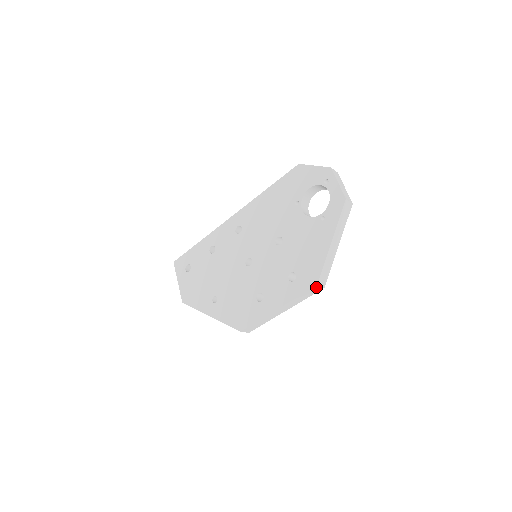
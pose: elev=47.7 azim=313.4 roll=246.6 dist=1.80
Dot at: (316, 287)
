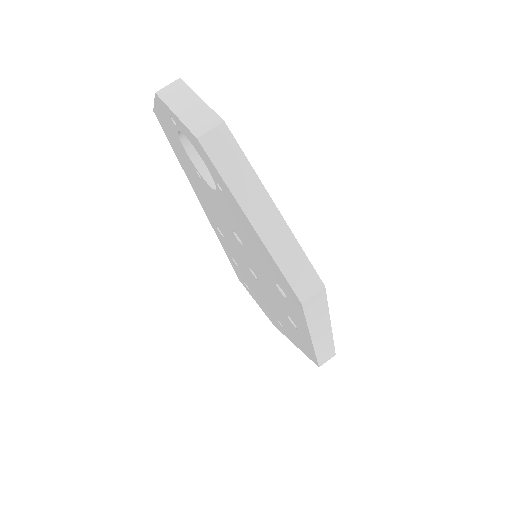
Dot at: (307, 302)
